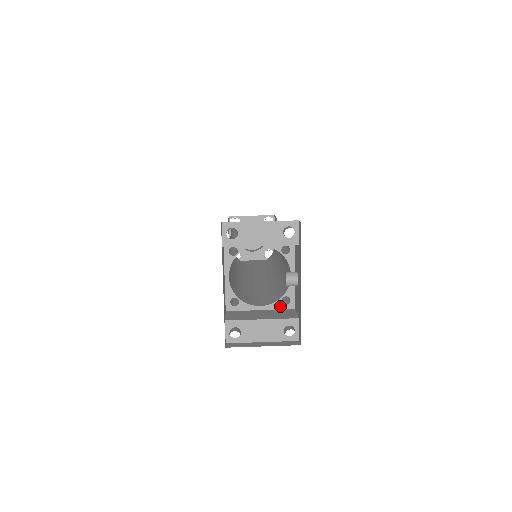
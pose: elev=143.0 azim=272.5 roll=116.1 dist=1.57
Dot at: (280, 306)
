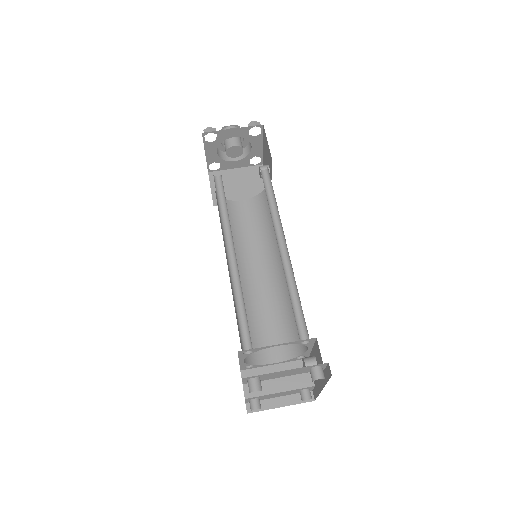
Dot at: (294, 360)
